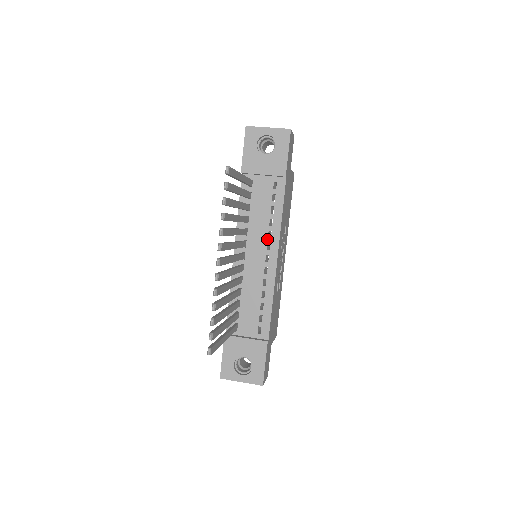
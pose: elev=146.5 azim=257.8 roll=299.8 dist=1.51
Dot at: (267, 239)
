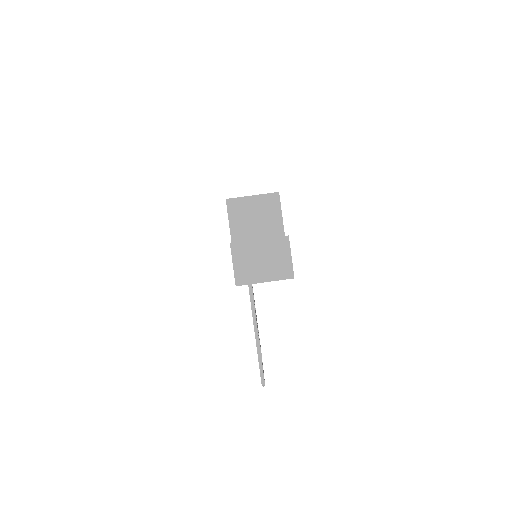
Dot at: occluded
